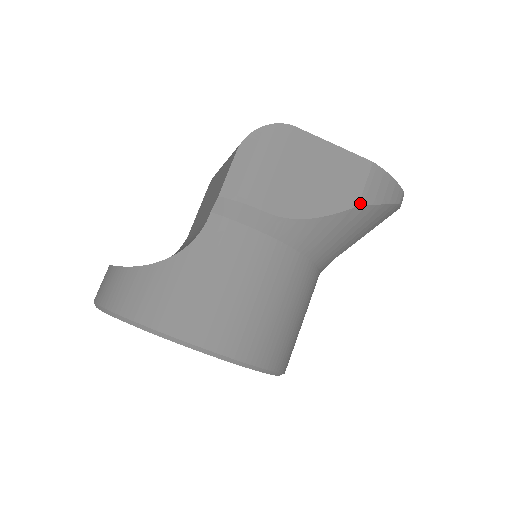
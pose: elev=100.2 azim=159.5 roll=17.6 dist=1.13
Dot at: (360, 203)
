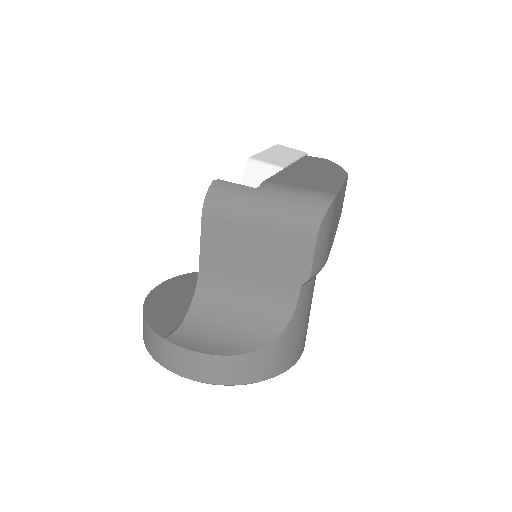
Dot at: (342, 207)
